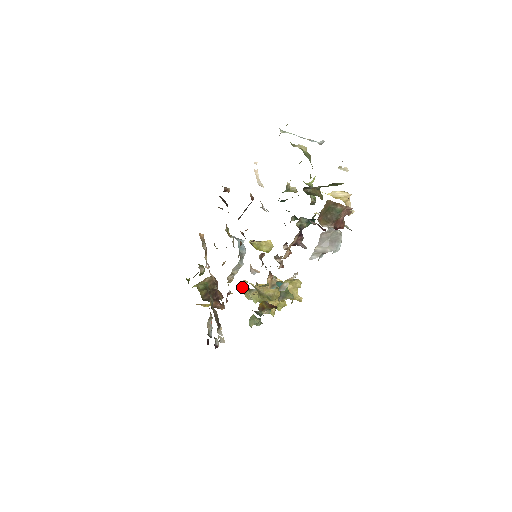
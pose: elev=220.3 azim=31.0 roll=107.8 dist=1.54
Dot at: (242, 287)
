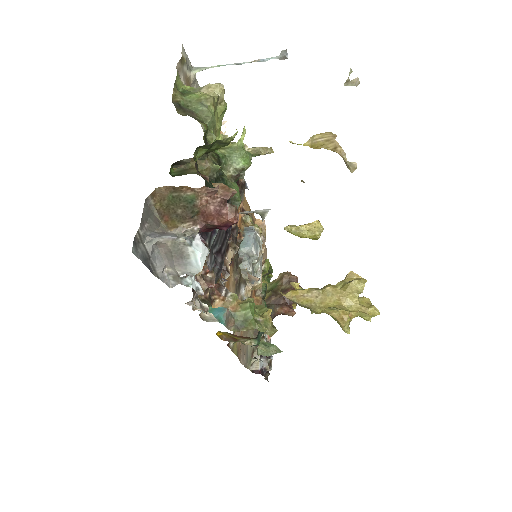
Dot at: (301, 289)
